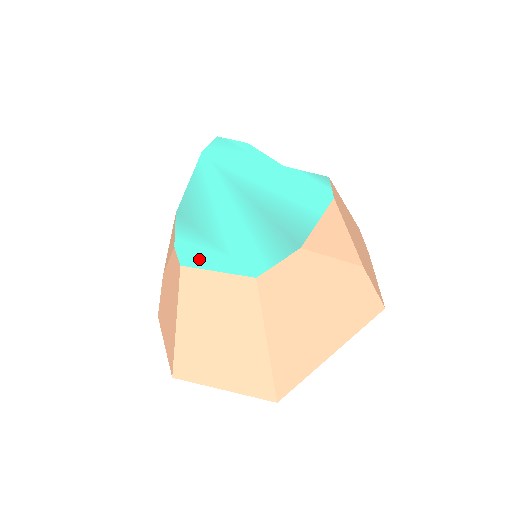
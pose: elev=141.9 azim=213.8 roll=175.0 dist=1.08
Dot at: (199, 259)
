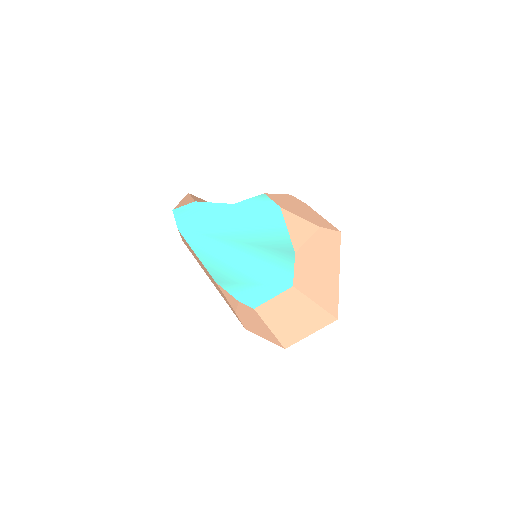
Dot at: (258, 298)
